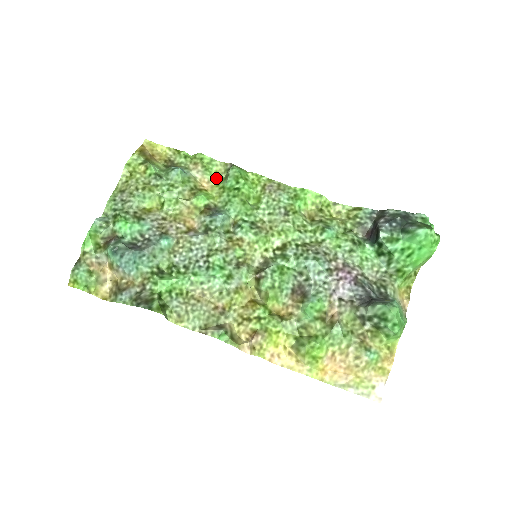
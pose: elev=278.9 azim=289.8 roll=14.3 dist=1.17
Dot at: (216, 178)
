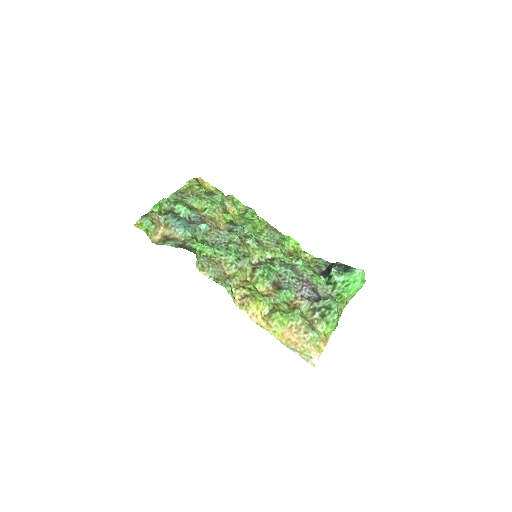
Dot at: (238, 212)
